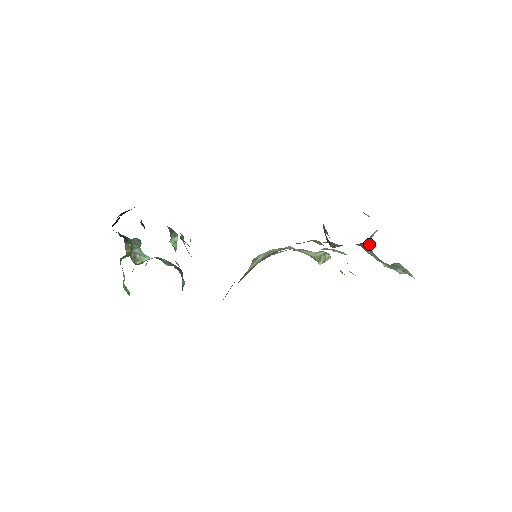
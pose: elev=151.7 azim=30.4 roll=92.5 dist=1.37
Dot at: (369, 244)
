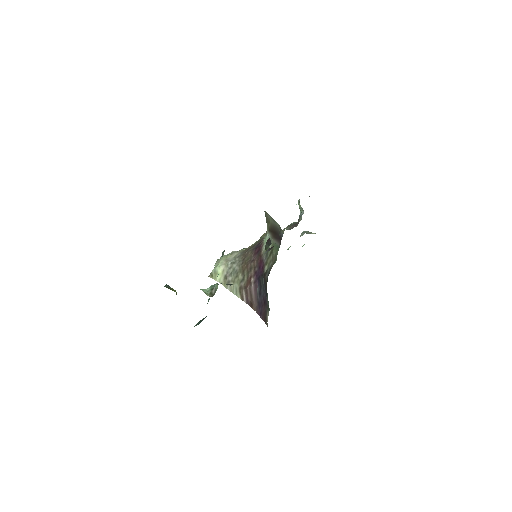
Dot at: occluded
